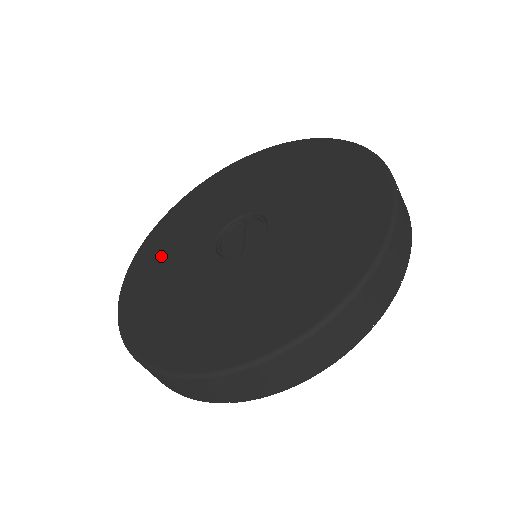
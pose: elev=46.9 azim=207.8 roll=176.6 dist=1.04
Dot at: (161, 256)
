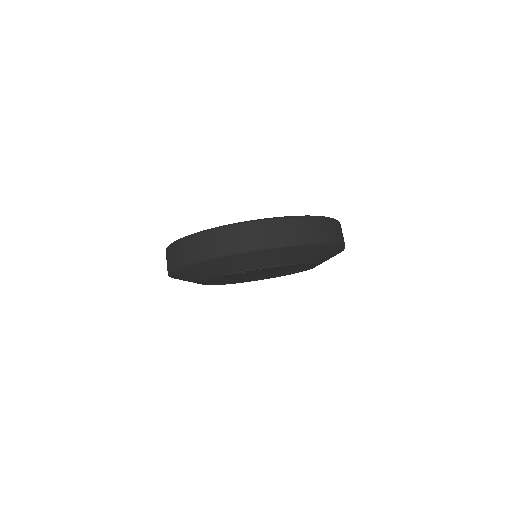
Dot at: occluded
